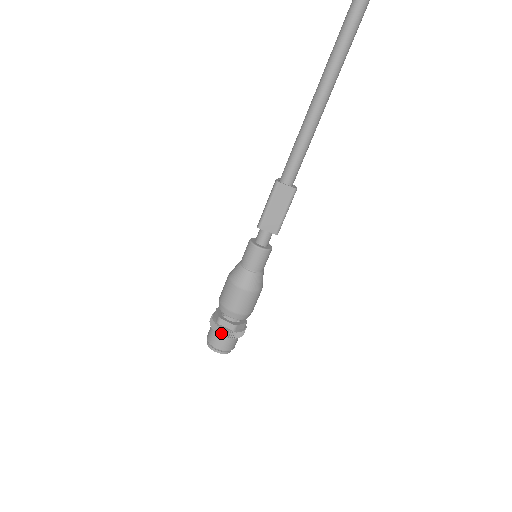
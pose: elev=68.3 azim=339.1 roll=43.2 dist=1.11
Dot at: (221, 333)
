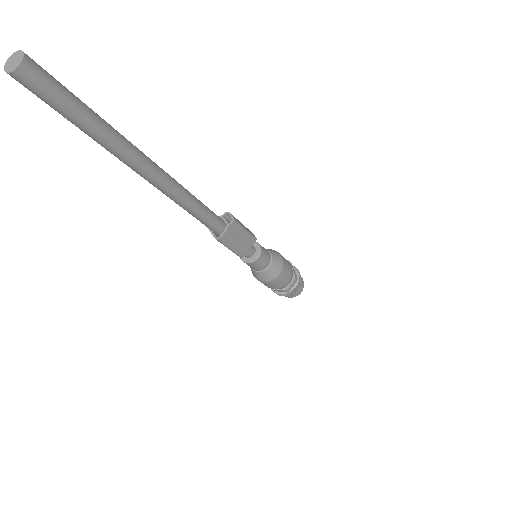
Dot at: occluded
